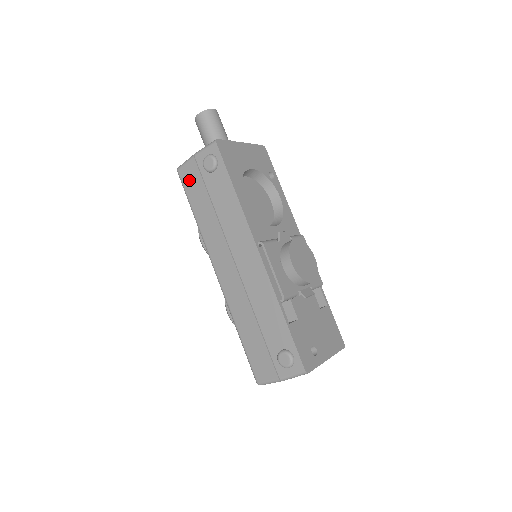
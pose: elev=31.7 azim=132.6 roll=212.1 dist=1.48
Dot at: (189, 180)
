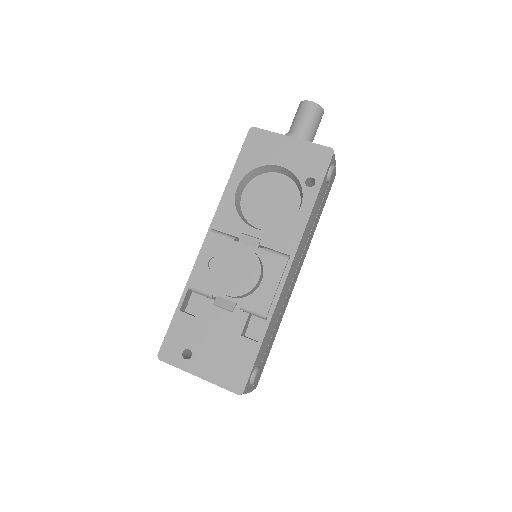
Dot at: occluded
